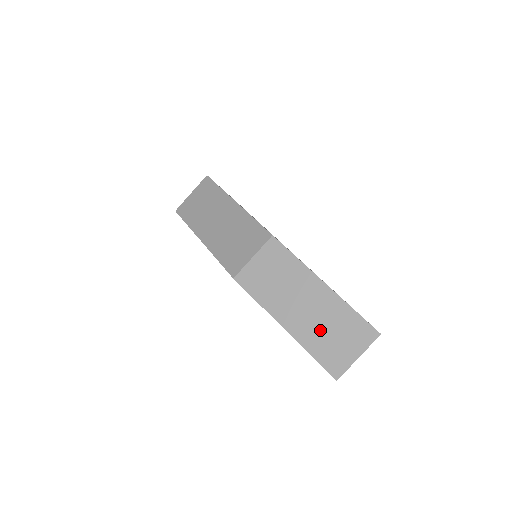
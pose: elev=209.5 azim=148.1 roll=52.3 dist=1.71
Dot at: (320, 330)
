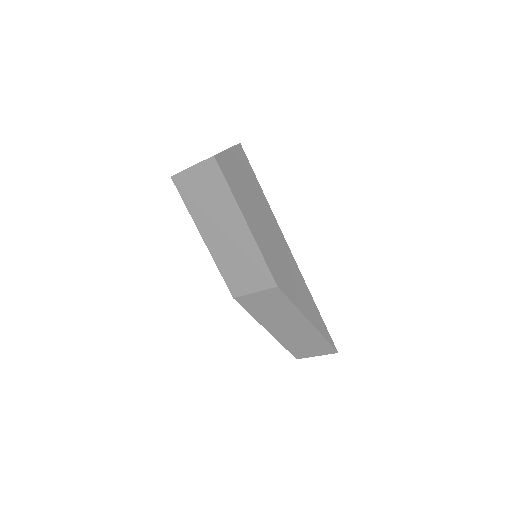
Dot at: (296, 340)
